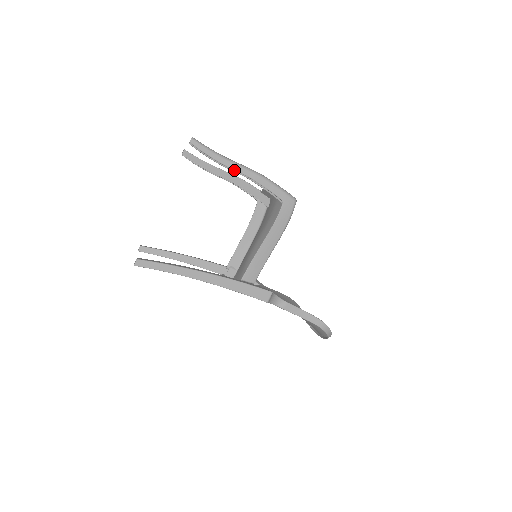
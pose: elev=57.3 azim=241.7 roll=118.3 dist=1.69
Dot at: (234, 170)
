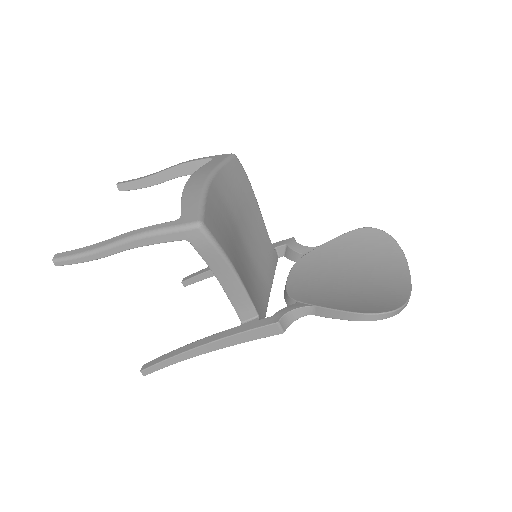
Dot at: occluded
